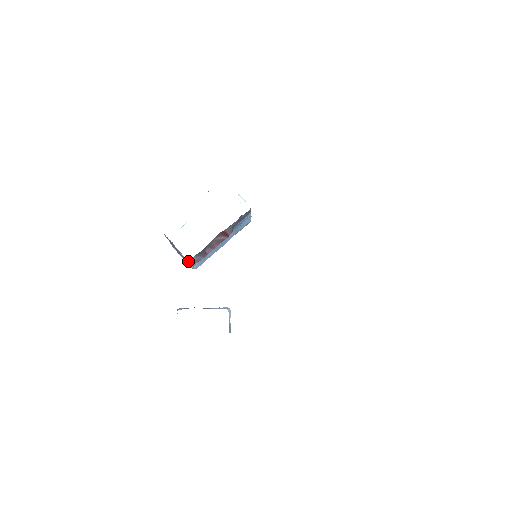
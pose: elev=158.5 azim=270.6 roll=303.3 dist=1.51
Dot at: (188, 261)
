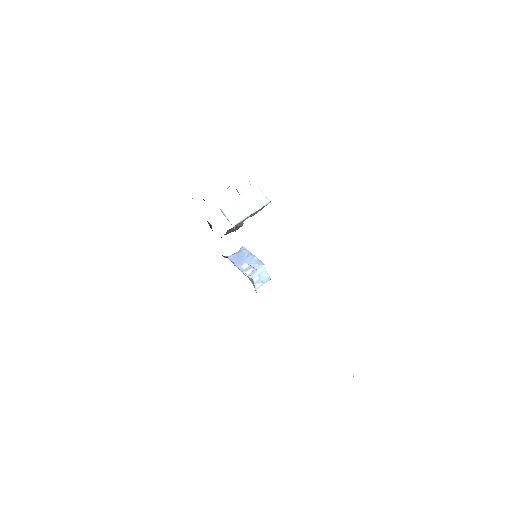
Dot at: occluded
